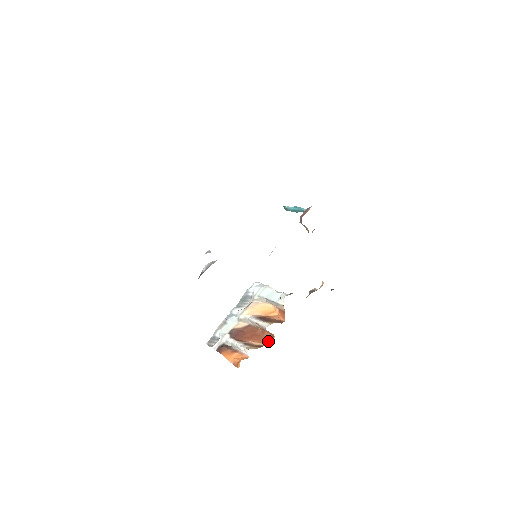
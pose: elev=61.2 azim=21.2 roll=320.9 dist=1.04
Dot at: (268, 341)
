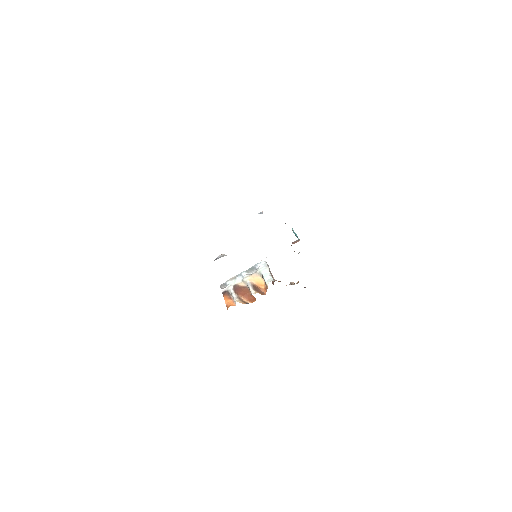
Dot at: (252, 301)
